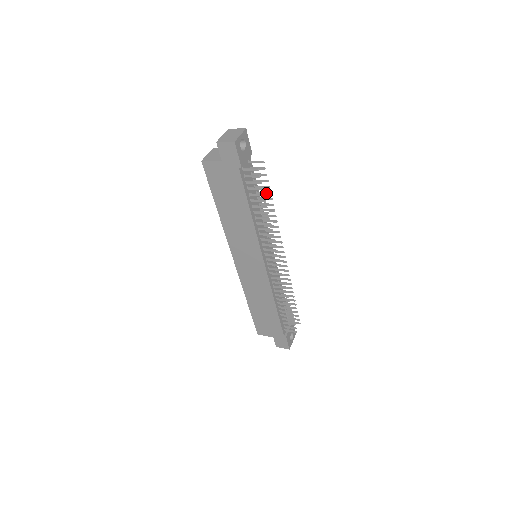
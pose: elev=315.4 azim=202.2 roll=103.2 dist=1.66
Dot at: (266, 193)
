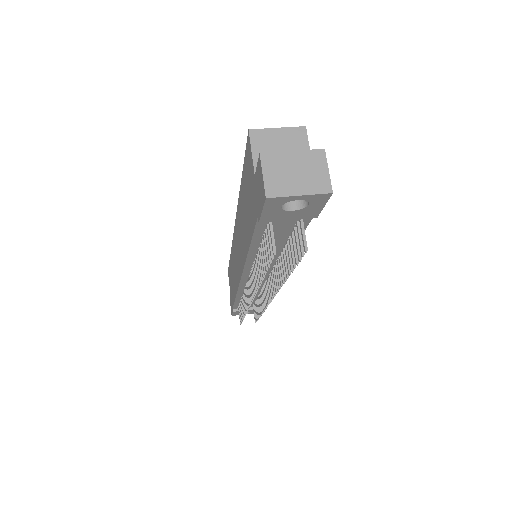
Dot at: (290, 262)
